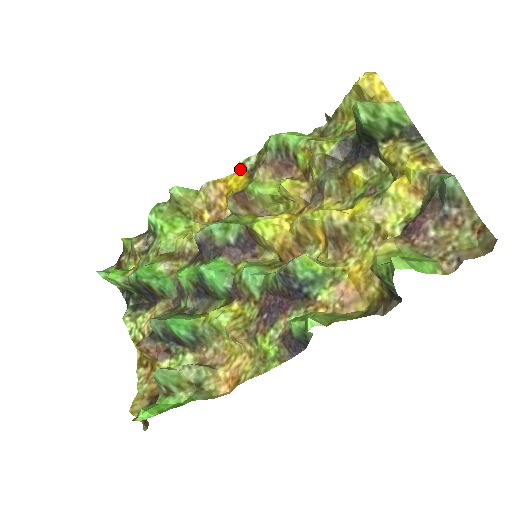
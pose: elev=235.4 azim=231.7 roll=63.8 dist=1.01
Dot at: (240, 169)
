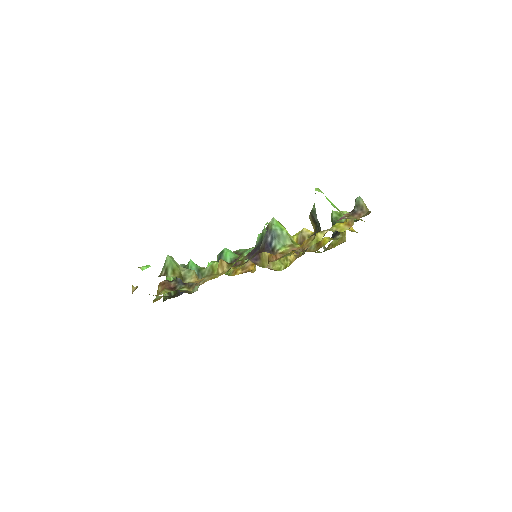
Dot at: occluded
